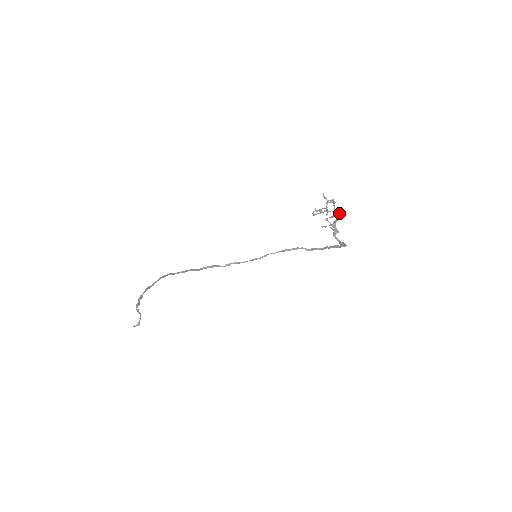
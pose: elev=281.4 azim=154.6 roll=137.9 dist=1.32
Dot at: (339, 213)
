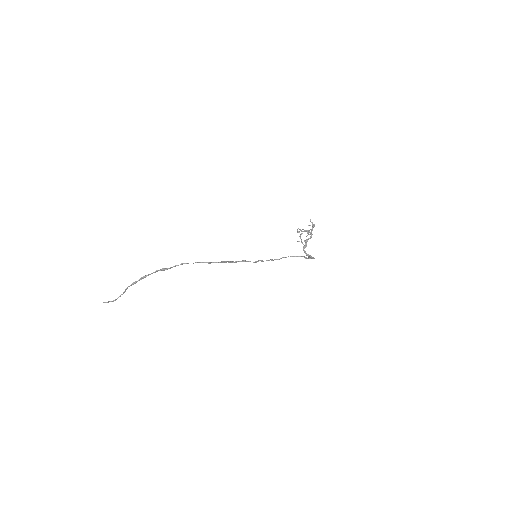
Dot at: (307, 233)
